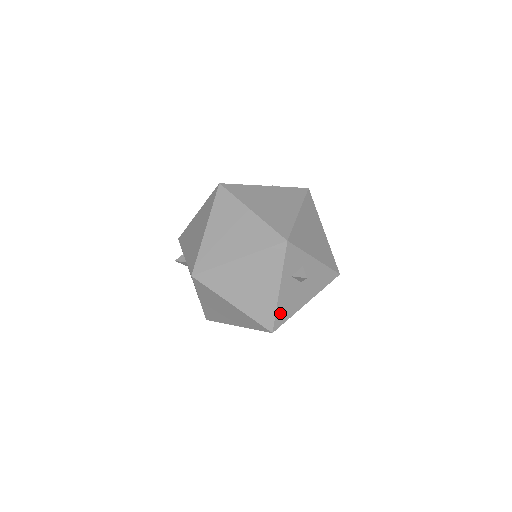
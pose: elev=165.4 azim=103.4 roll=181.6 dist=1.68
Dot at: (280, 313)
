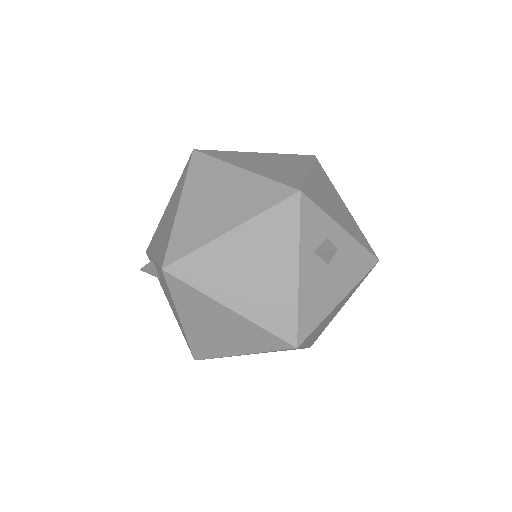
Dot at: (304, 314)
